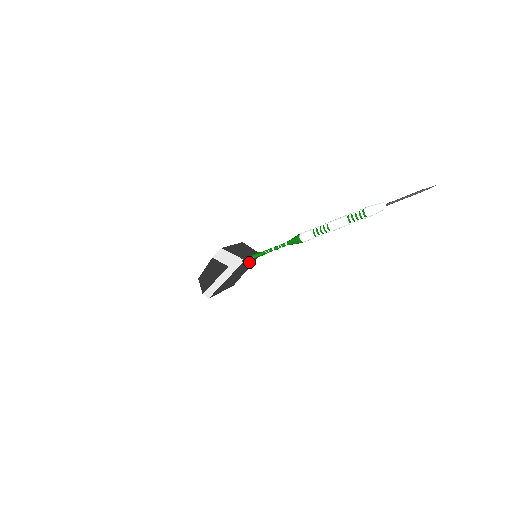
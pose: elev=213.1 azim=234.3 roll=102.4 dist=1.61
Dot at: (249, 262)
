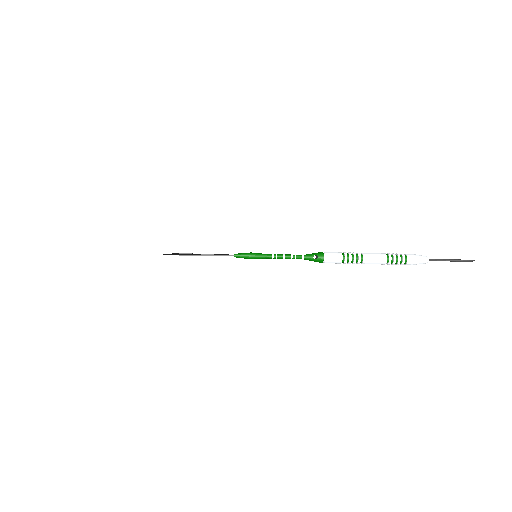
Dot at: (247, 255)
